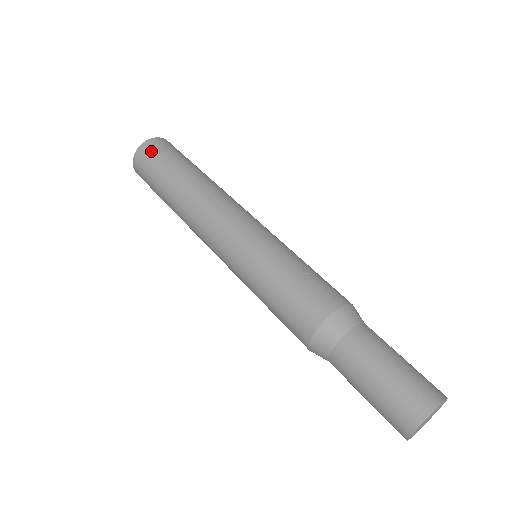
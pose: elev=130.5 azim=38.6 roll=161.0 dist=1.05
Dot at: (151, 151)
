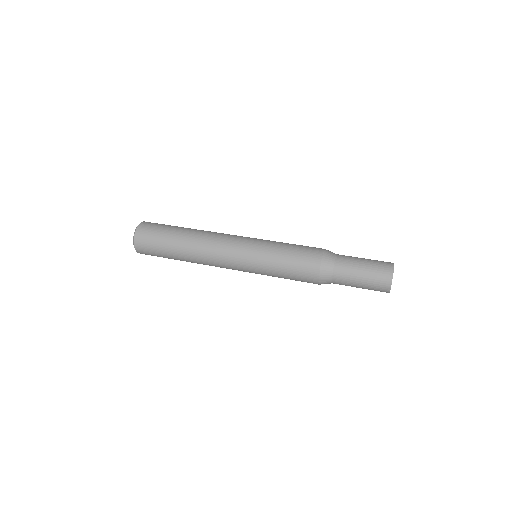
Dot at: (156, 223)
